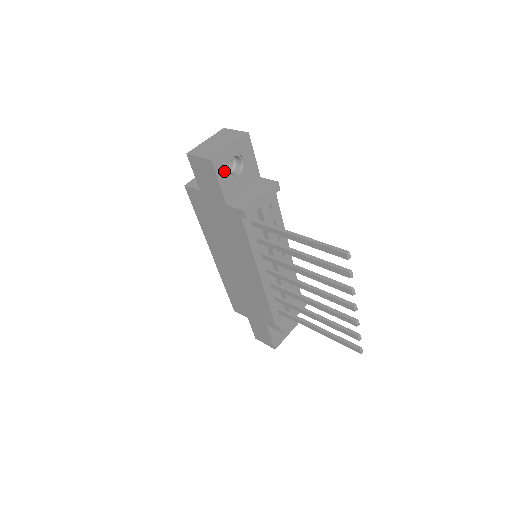
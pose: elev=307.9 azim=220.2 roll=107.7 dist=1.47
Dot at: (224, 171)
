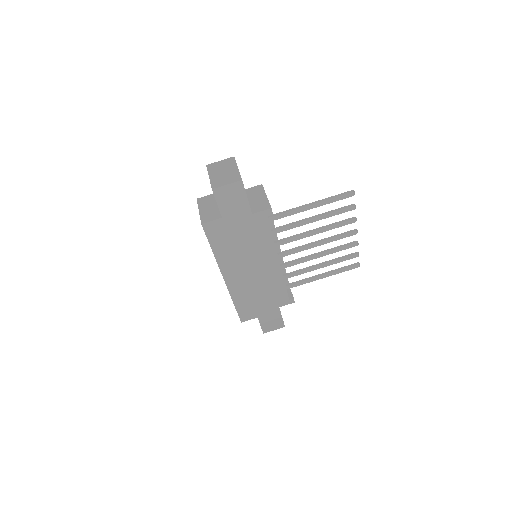
Dot at: occluded
